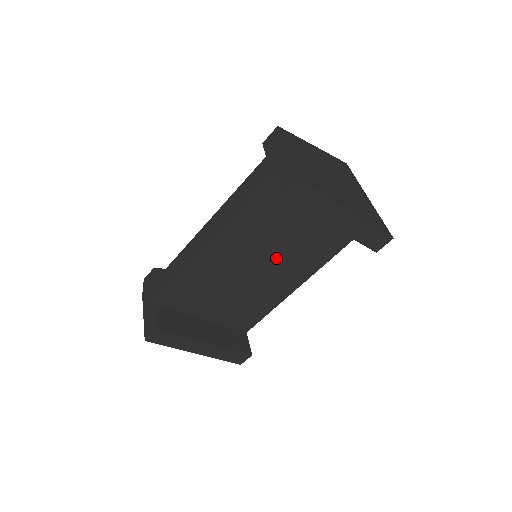
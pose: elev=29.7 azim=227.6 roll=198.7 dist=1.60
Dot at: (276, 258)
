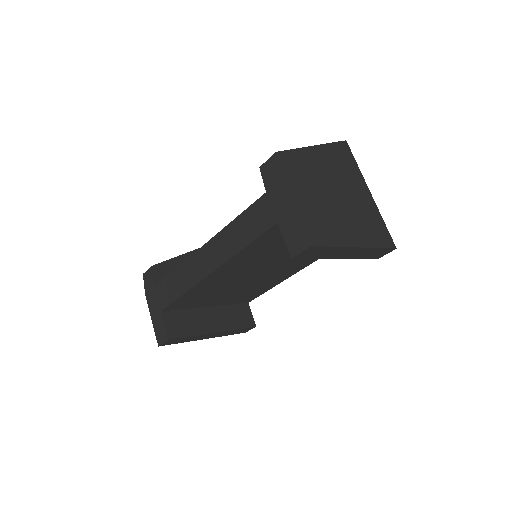
Dot at: (277, 263)
